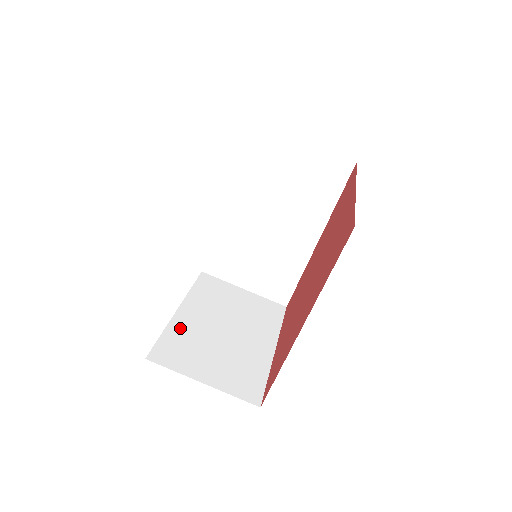
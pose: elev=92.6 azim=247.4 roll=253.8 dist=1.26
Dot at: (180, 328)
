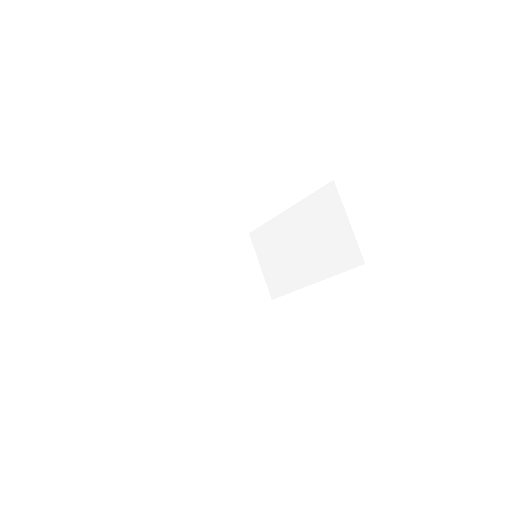
Dot at: (194, 251)
